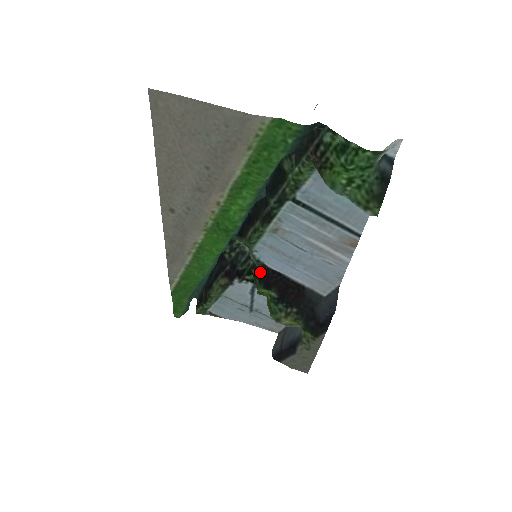
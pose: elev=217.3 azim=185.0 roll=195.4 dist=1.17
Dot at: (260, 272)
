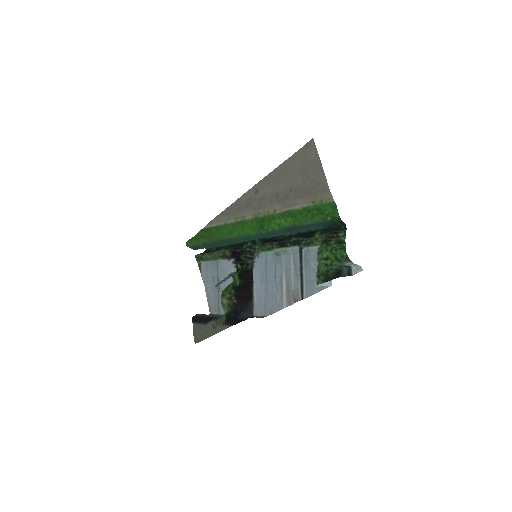
Dot at: (247, 268)
